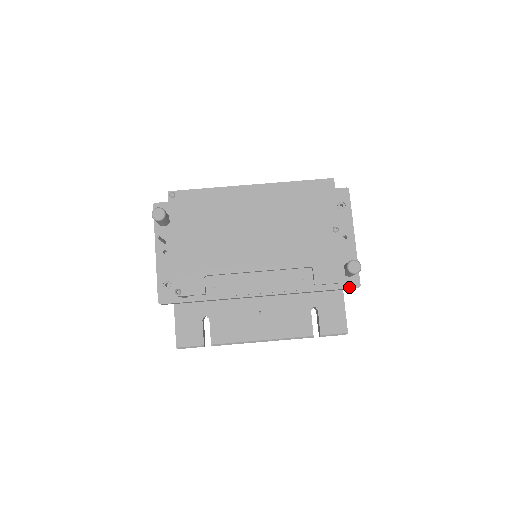
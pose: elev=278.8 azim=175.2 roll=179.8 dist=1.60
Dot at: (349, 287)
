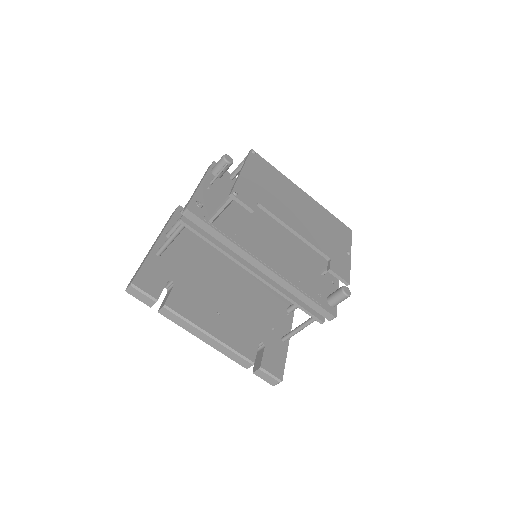
Dot at: (329, 311)
